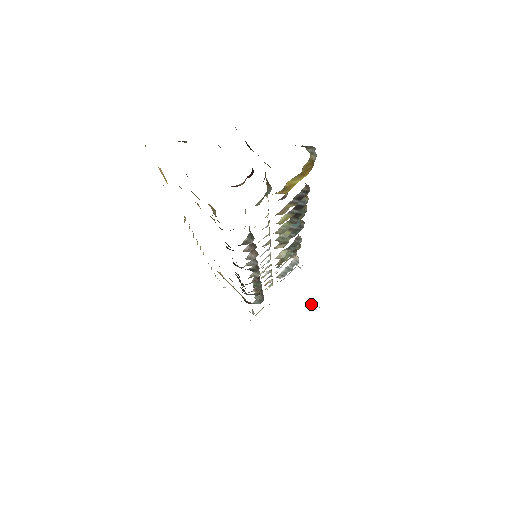
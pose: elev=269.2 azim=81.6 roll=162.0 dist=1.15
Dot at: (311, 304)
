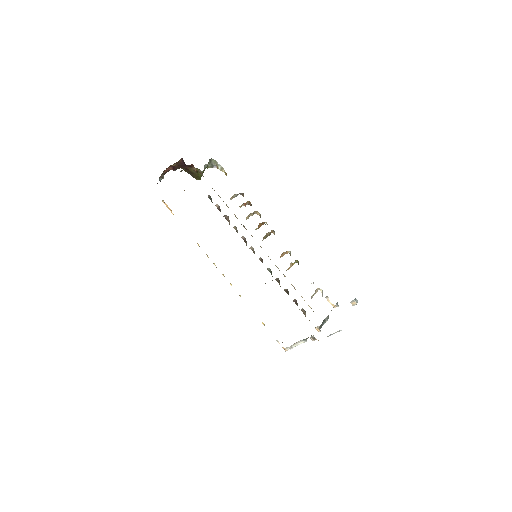
Dot at: occluded
